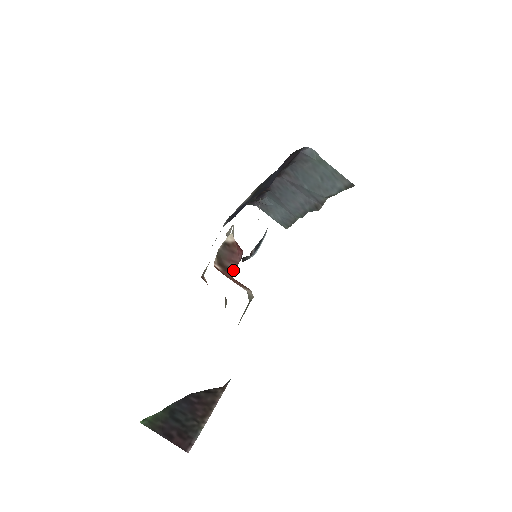
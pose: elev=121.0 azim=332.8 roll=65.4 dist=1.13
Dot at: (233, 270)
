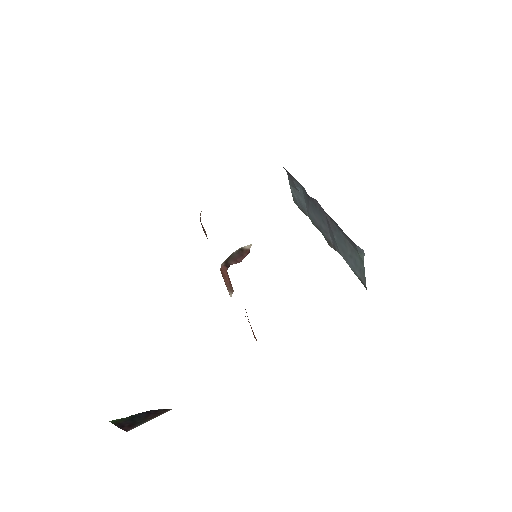
Dot at: (231, 264)
